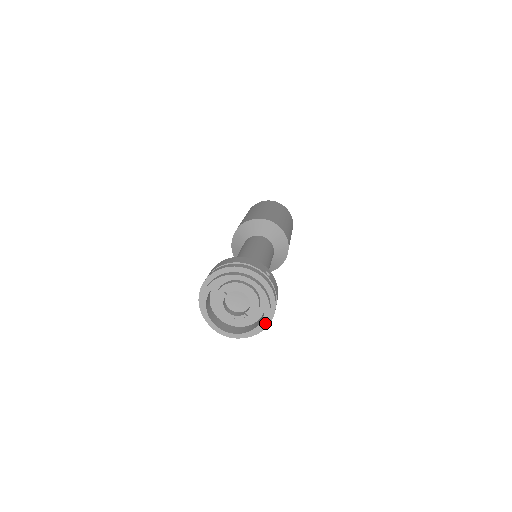
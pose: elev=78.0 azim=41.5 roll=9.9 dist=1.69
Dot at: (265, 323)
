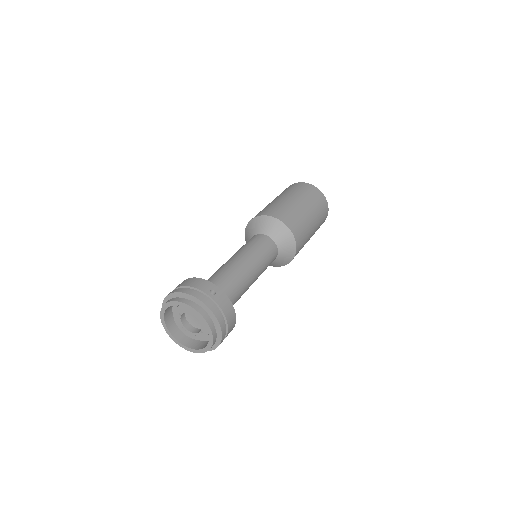
Dot at: (212, 340)
